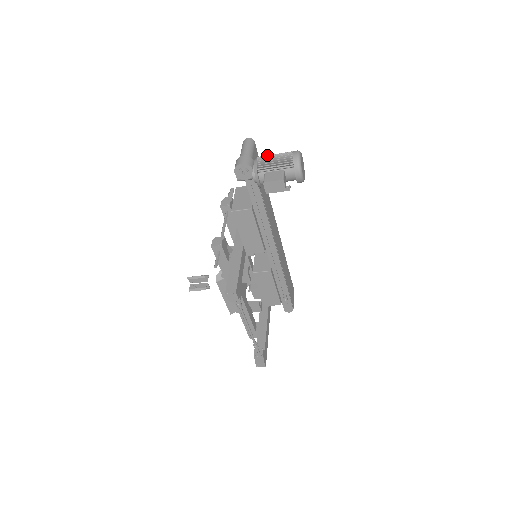
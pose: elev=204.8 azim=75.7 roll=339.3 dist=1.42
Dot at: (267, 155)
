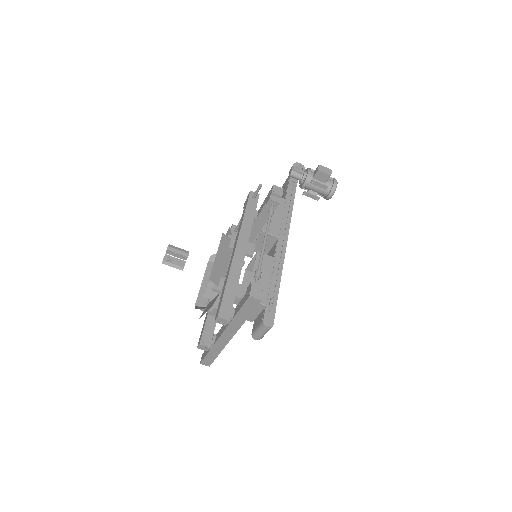
Dot at: occluded
